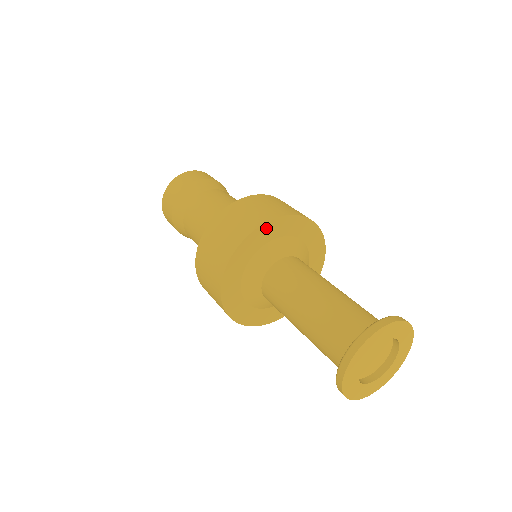
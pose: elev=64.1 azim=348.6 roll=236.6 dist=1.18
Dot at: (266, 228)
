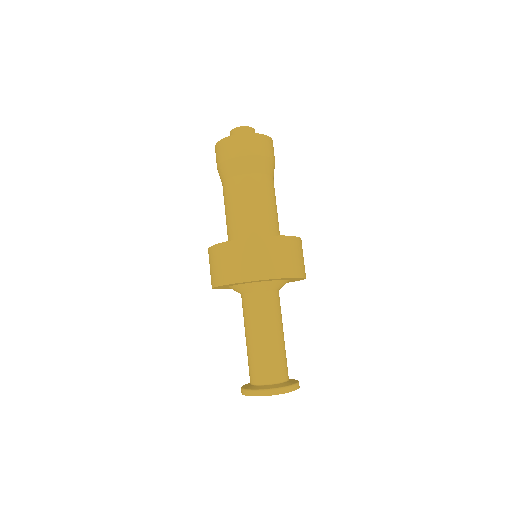
Dot at: (225, 285)
